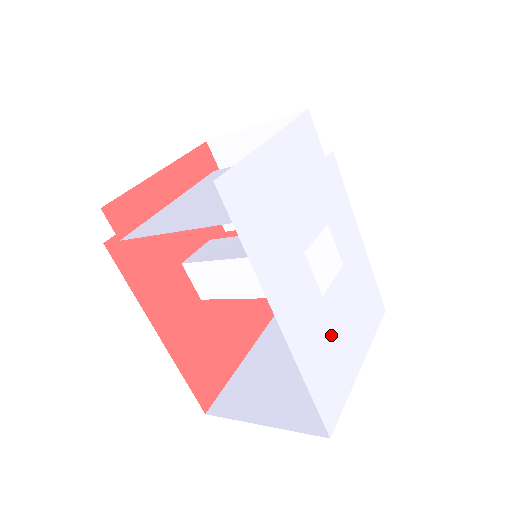
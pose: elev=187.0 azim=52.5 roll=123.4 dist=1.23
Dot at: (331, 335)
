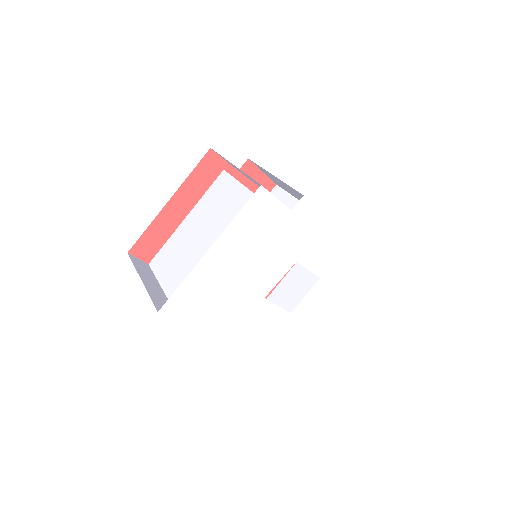
Dot at: (303, 330)
